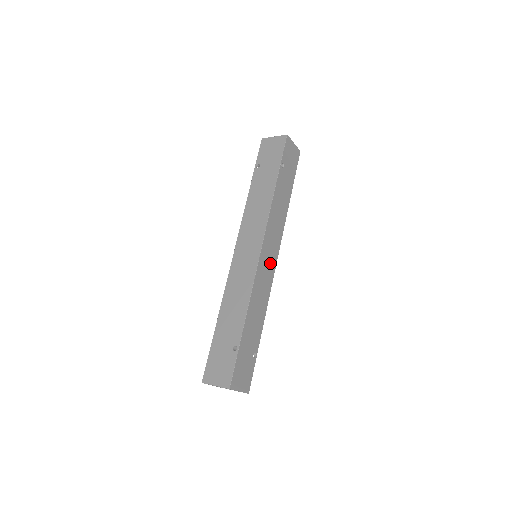
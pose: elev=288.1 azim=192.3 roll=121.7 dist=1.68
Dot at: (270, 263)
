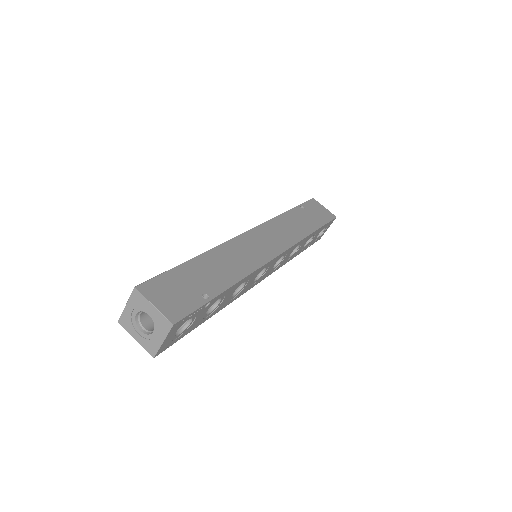
Dot at: (266, 248)
